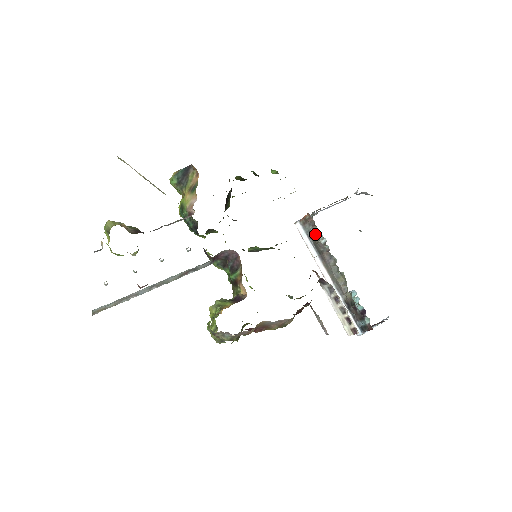
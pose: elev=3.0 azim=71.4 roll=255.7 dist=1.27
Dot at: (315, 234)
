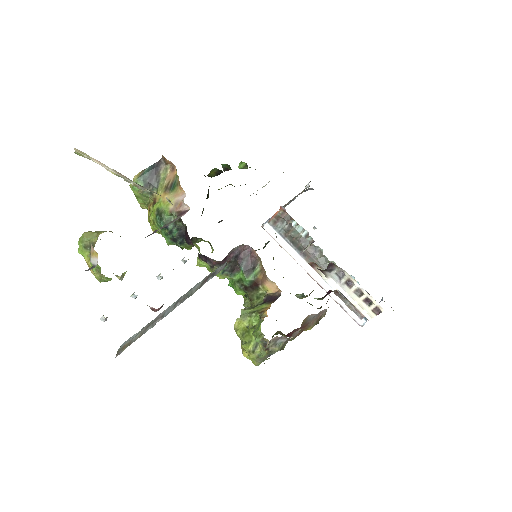
Dot at: (292, 229)
